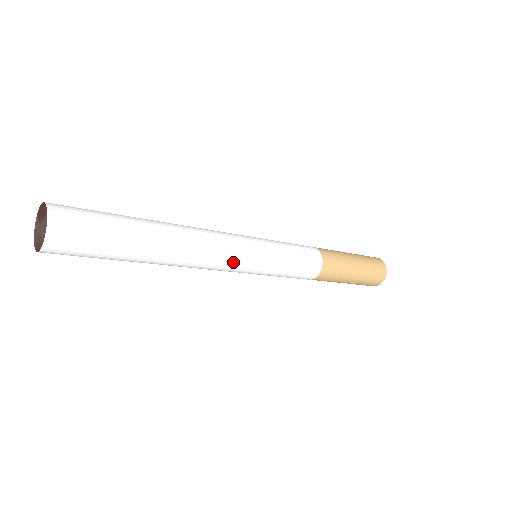
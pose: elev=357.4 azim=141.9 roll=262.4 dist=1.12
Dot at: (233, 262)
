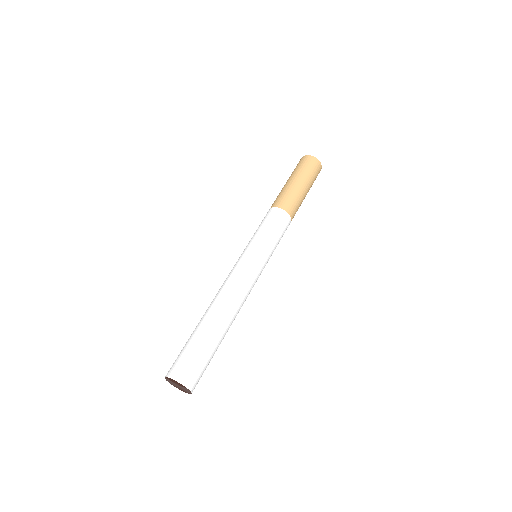
Dot at: occluded
